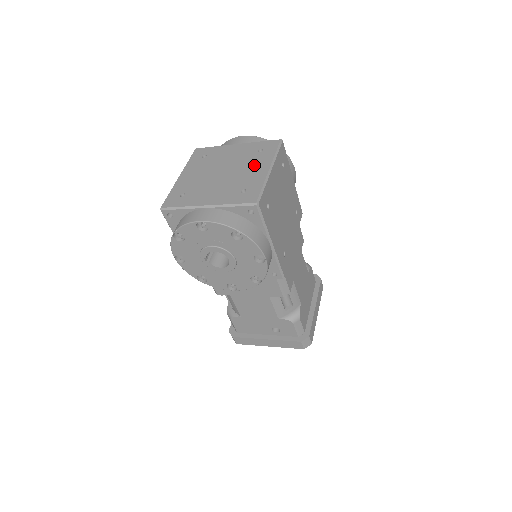
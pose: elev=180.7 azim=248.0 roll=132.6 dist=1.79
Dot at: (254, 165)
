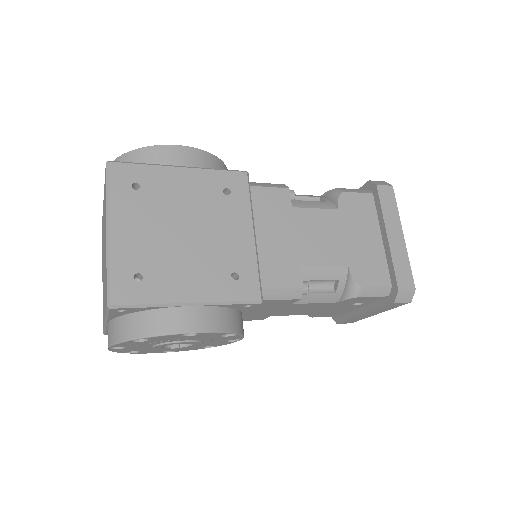
Dot at: (105, 230)
